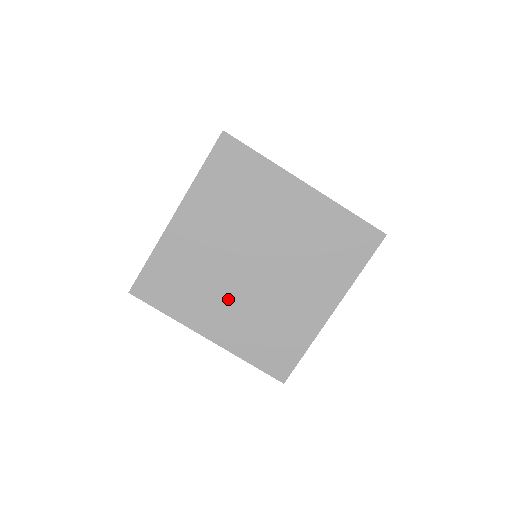
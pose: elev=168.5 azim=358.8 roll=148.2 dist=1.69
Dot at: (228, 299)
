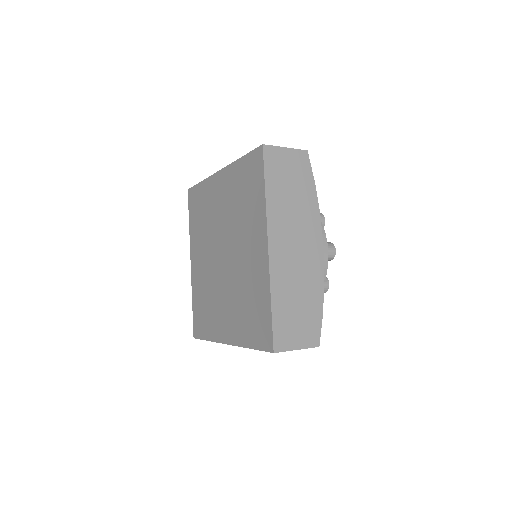
Dot at: (206, 256)
